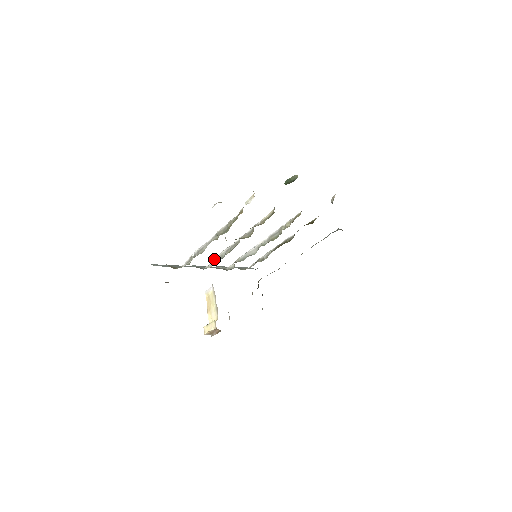
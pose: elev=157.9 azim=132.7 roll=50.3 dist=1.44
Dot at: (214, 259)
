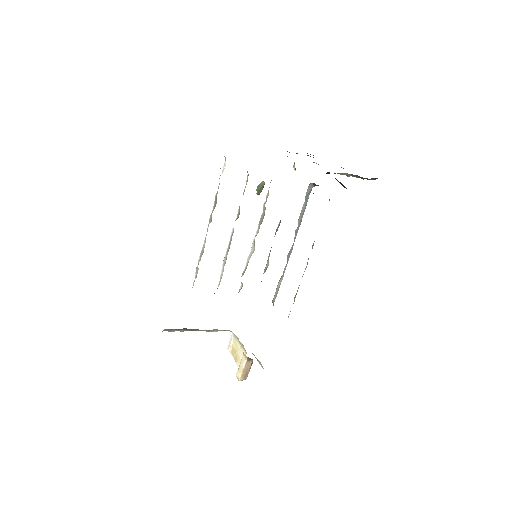
Dot at: (220, 275)
